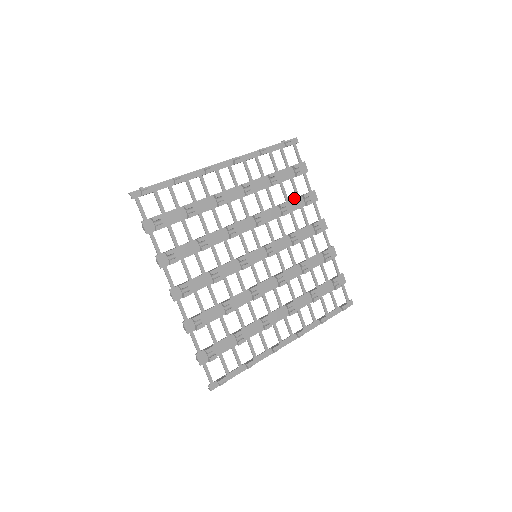
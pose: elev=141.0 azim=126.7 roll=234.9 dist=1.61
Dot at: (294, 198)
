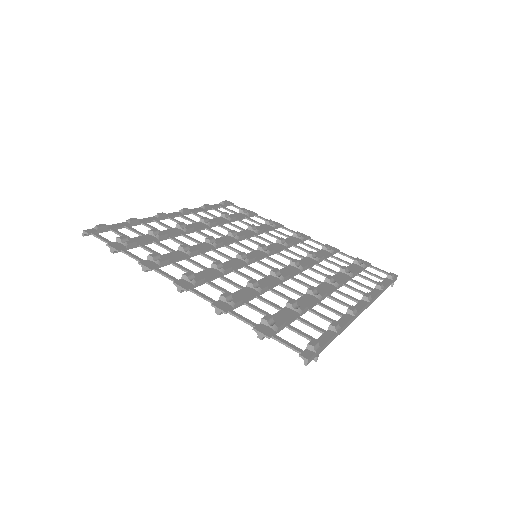
Dot at: (259, 226)
